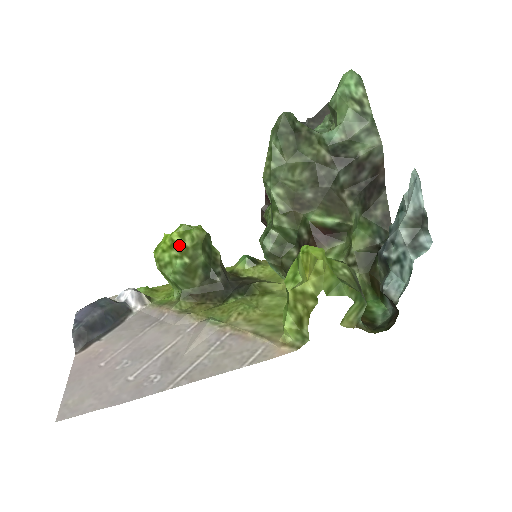
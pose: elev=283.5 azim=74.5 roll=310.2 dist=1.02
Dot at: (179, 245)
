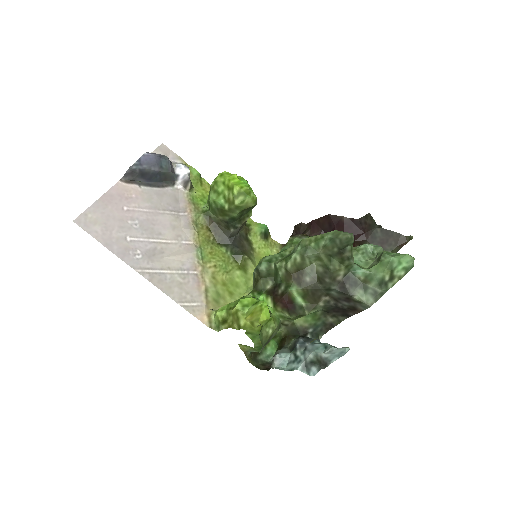
Dot at: (232, 196)
